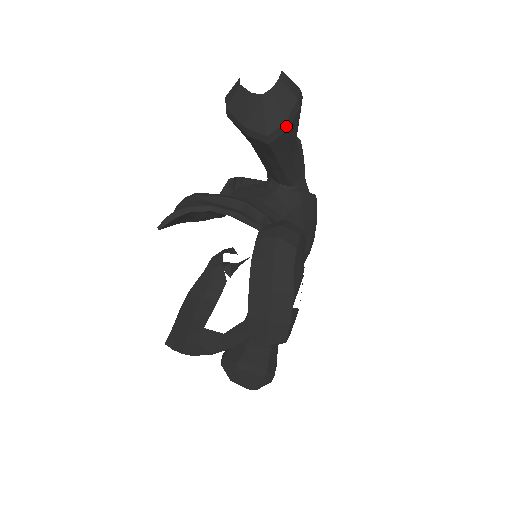
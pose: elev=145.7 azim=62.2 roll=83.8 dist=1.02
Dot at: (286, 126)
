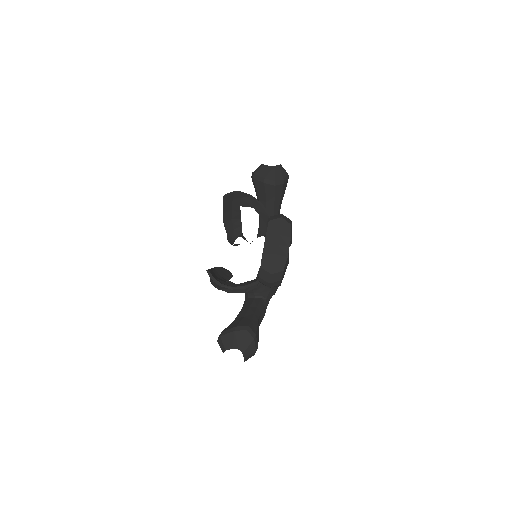
Dot at: (284, 181)
